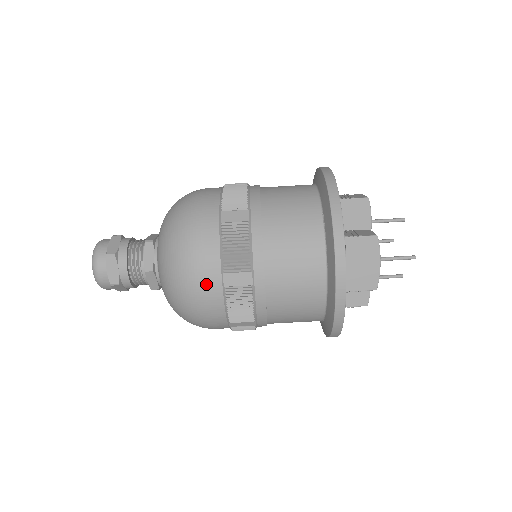
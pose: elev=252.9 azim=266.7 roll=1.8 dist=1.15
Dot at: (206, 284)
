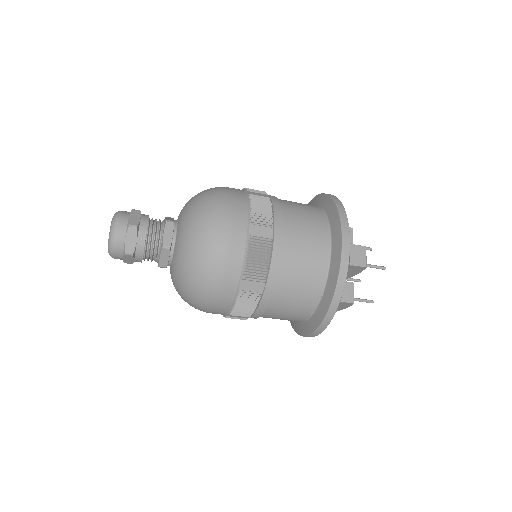
Dot at: (213, 313)
